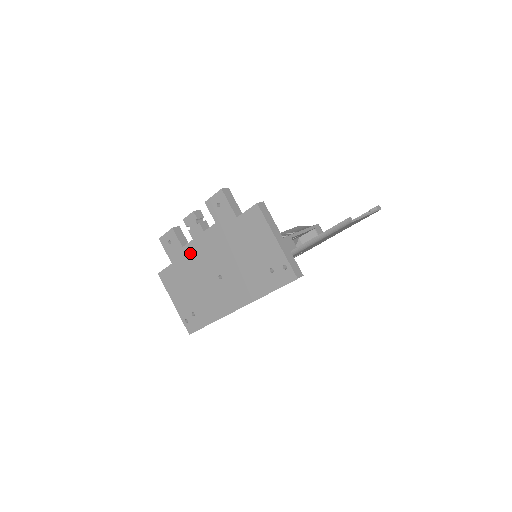
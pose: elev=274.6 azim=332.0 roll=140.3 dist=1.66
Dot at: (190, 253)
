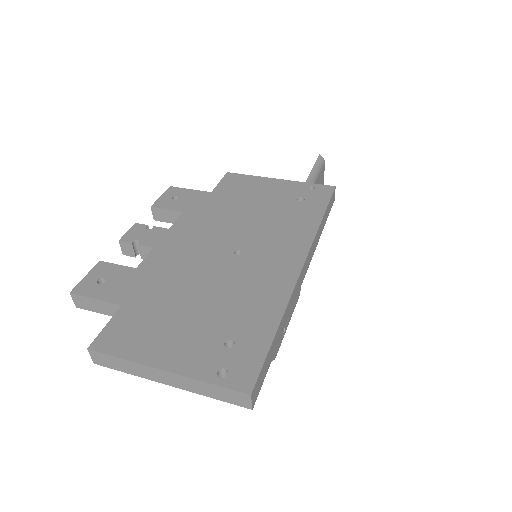
Dot at: (158, 264)
